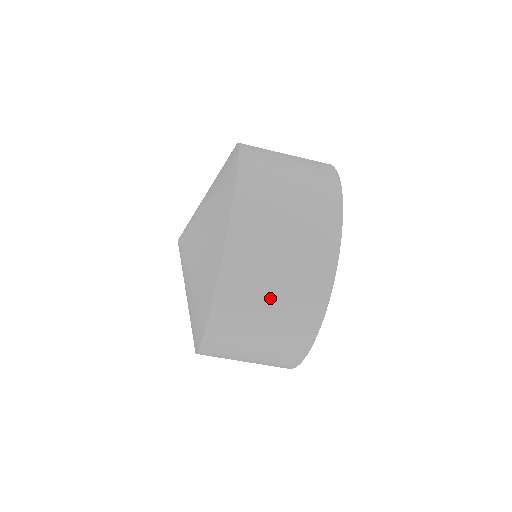
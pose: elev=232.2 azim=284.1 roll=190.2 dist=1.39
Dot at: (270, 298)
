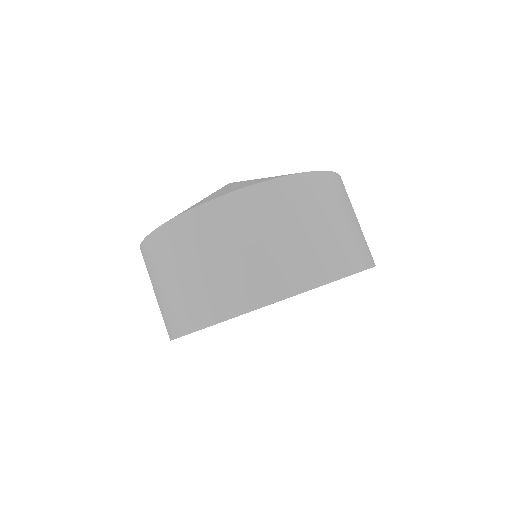
Dot at: (257, 243)
